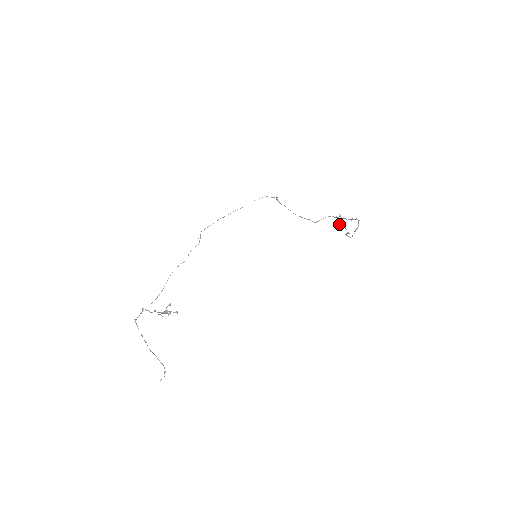
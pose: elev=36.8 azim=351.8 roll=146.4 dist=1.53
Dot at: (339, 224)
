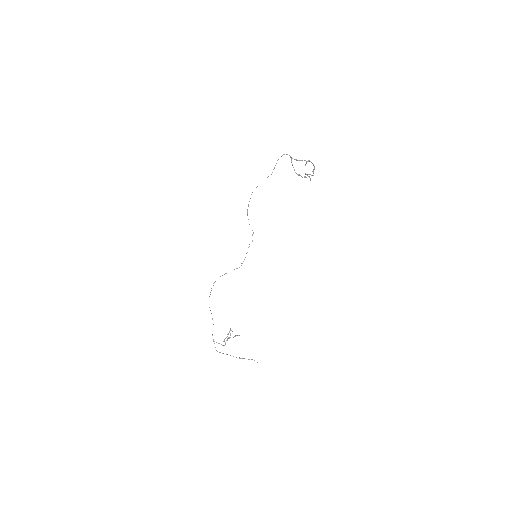
Dot at: occluded
